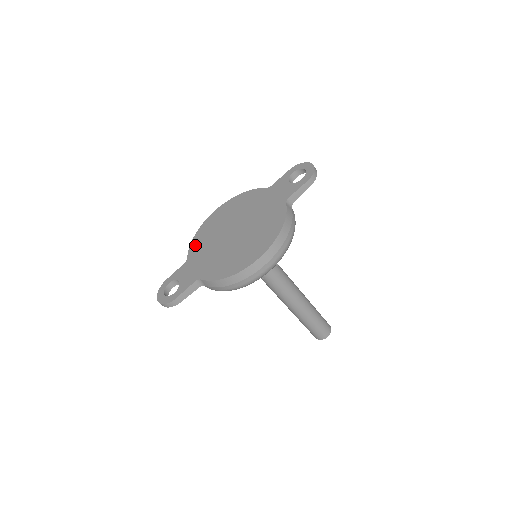
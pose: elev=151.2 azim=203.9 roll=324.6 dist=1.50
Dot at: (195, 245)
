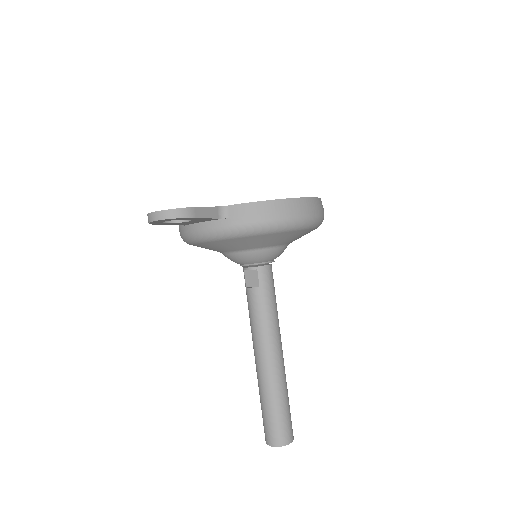
Dot at: occluded
